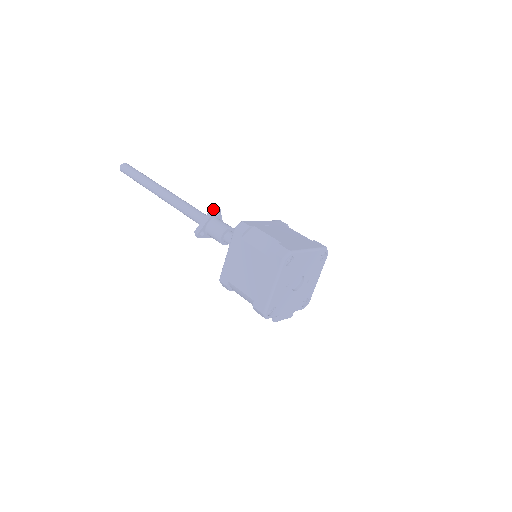
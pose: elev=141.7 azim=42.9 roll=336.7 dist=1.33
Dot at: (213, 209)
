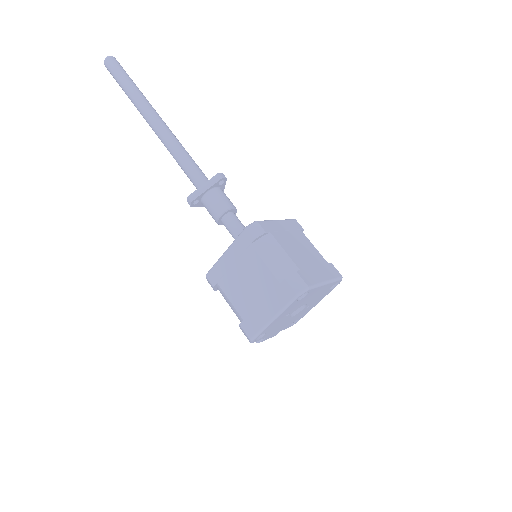
Dot at: (218, 176)
